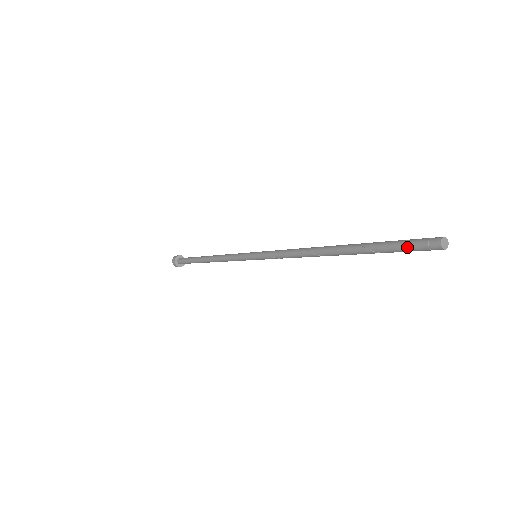
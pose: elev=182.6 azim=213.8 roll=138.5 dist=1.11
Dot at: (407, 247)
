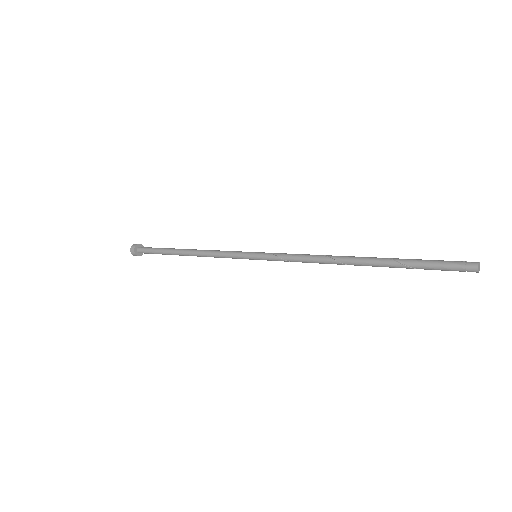
Dot at: (443, 265)
